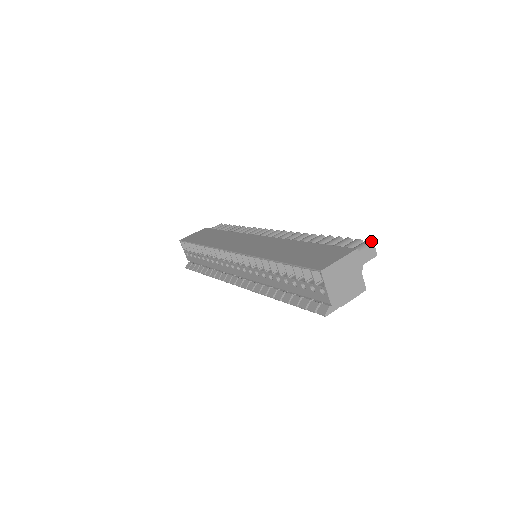
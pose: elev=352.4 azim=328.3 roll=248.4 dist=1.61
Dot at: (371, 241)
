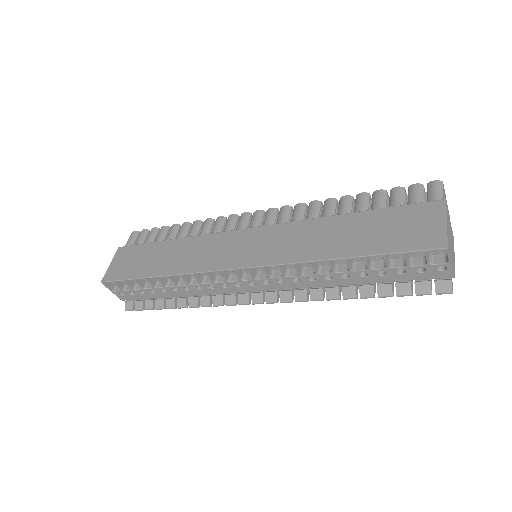
Dot at: (439, 181)
